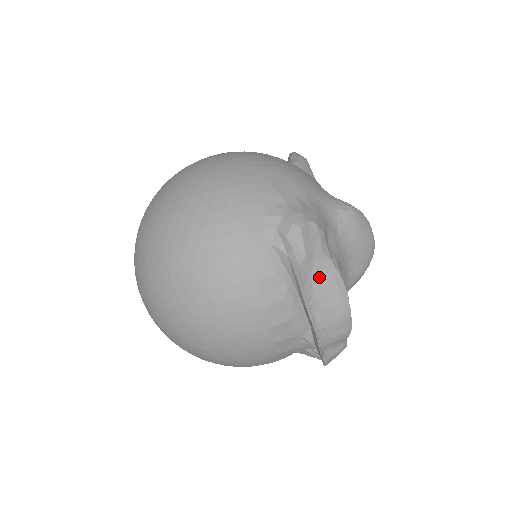
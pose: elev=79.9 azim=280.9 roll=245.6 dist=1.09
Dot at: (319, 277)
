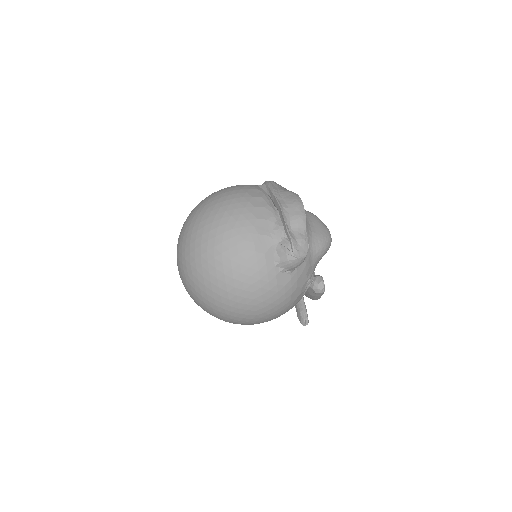
Dot at: (282, 190)
